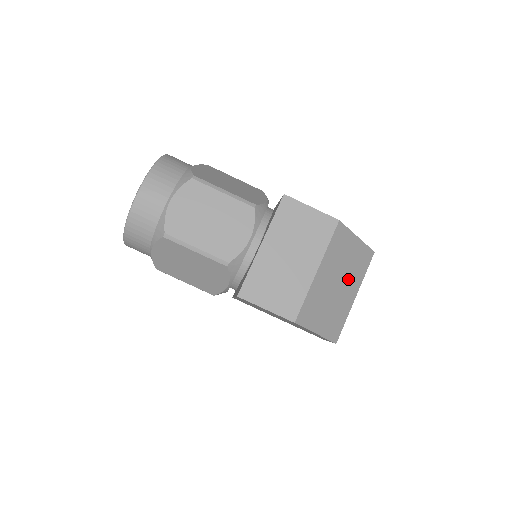
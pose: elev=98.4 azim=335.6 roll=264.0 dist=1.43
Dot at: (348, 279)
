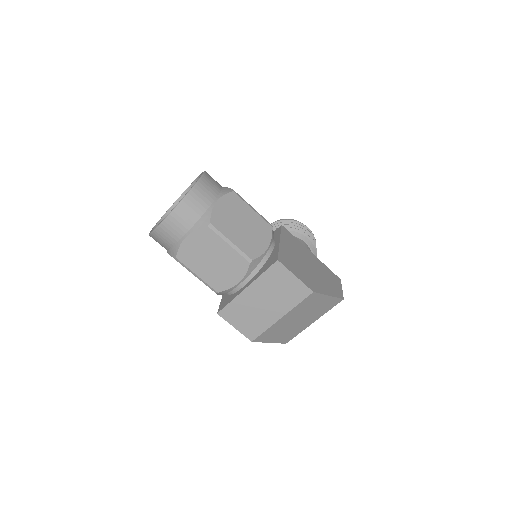
Dot at: (310, 316)
